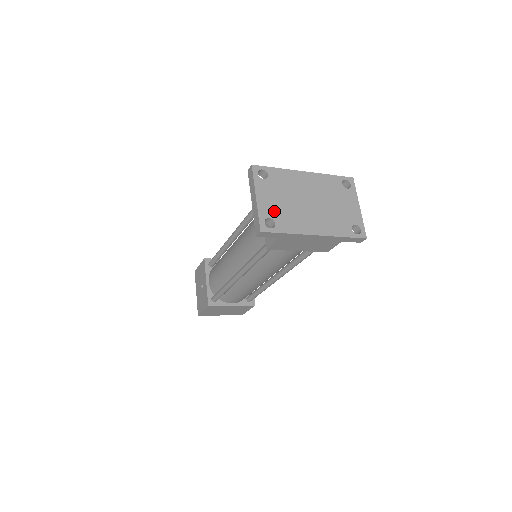
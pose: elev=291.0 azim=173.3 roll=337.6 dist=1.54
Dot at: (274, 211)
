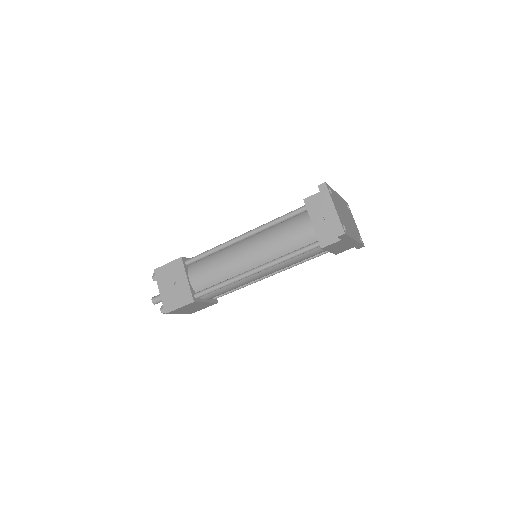
Dot at: (342, 219)
